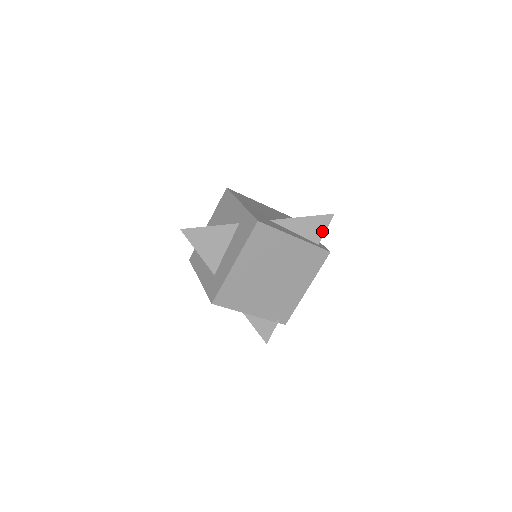
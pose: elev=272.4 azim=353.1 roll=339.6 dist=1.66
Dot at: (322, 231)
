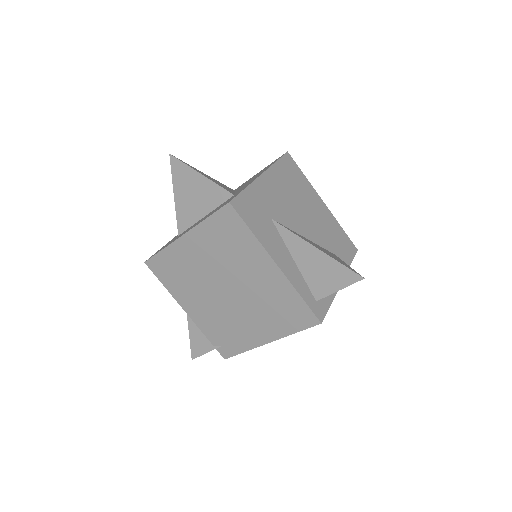
Dot at: (332, 287)
